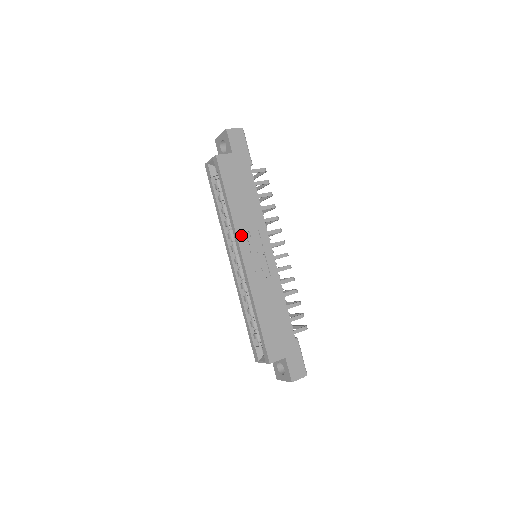
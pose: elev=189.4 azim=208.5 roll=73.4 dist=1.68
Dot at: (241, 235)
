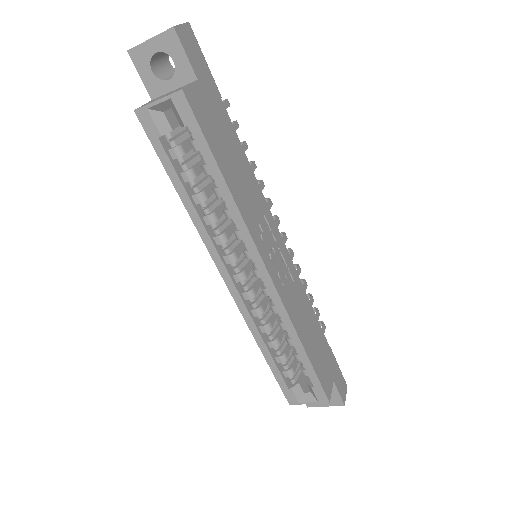
Dot at: (255, 235)
